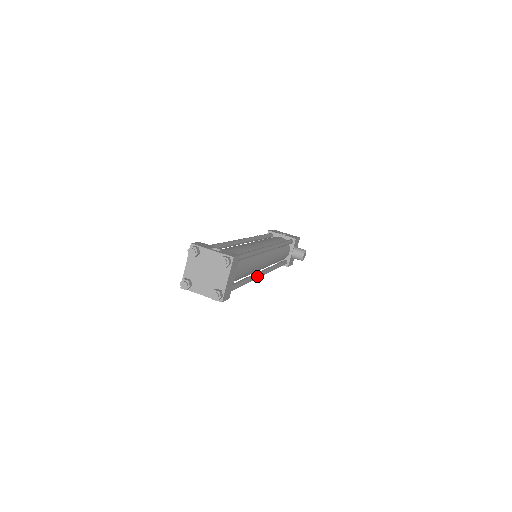
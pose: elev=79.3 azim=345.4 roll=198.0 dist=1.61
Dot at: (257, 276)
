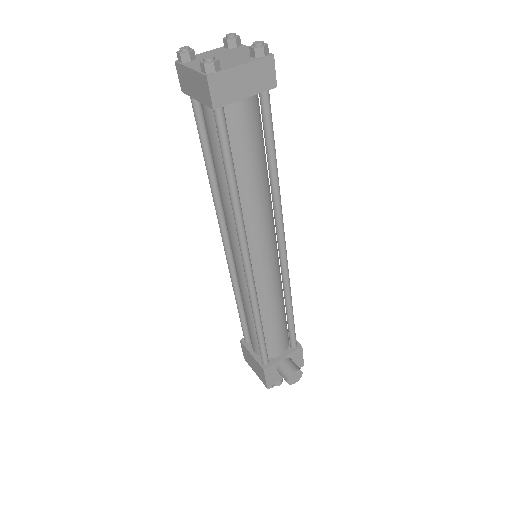
Dot at: (245, 234)
